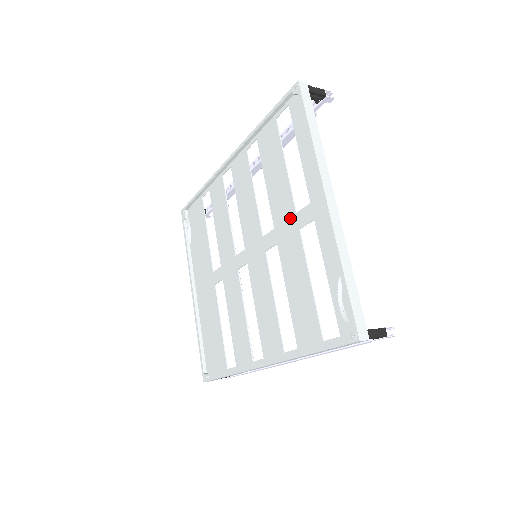
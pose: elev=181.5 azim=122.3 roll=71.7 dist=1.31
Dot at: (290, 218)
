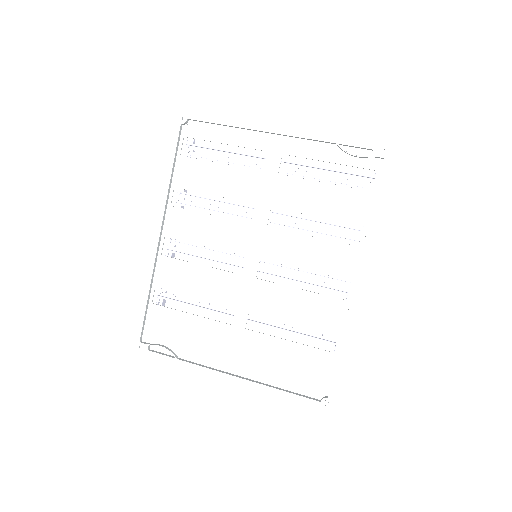
Dot at: (263, 180)
